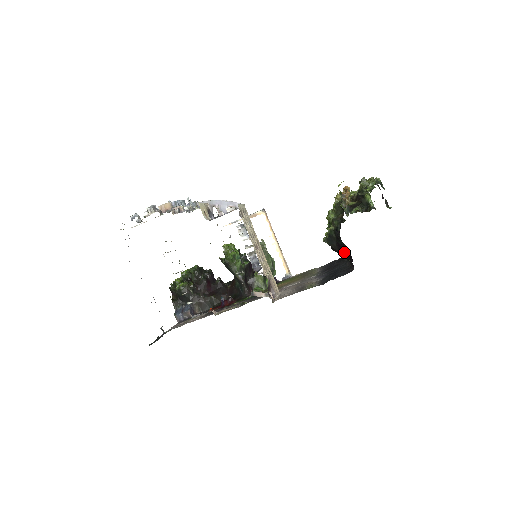
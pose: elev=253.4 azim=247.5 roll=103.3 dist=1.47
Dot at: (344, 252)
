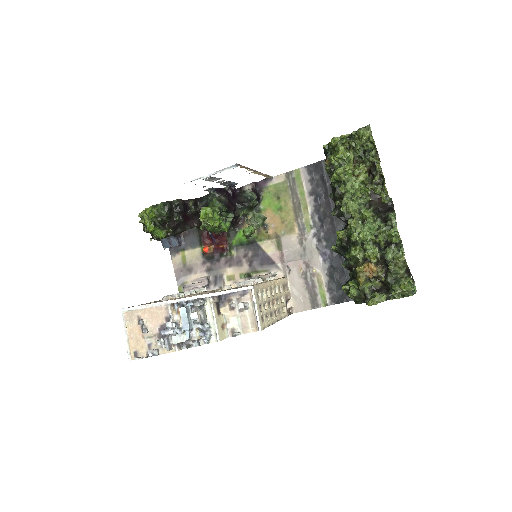
Dot at: occluded
